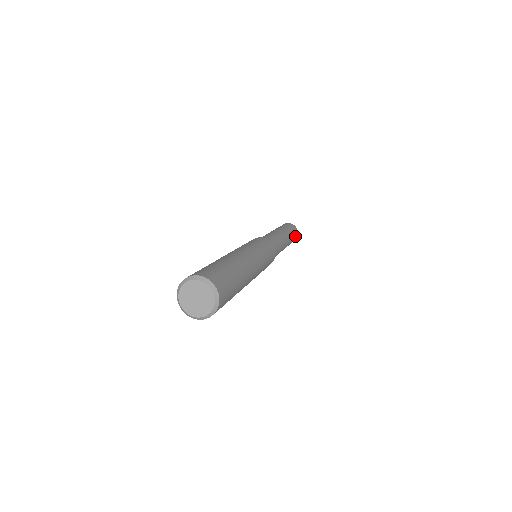
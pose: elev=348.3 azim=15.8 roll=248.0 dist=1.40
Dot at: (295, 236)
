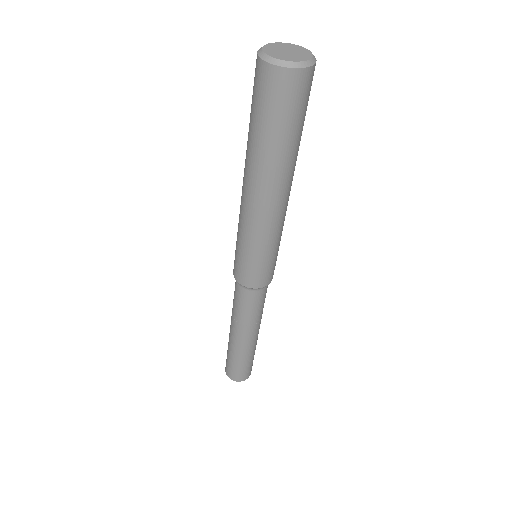
Dot at: occluded
